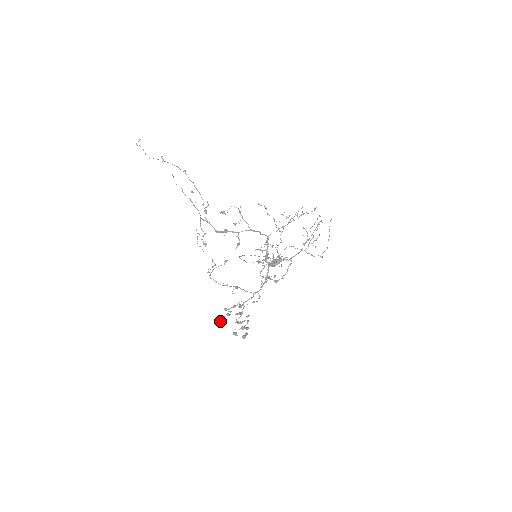
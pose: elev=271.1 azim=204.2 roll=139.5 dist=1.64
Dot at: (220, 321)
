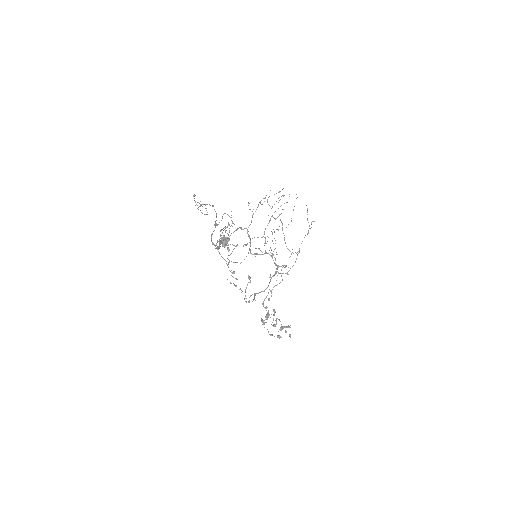
Dot at: (271, 335)
